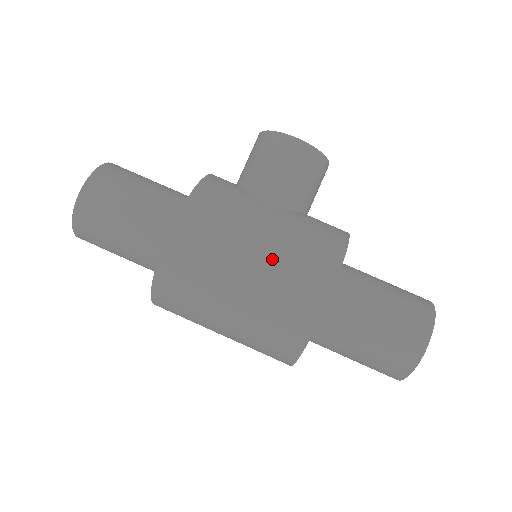
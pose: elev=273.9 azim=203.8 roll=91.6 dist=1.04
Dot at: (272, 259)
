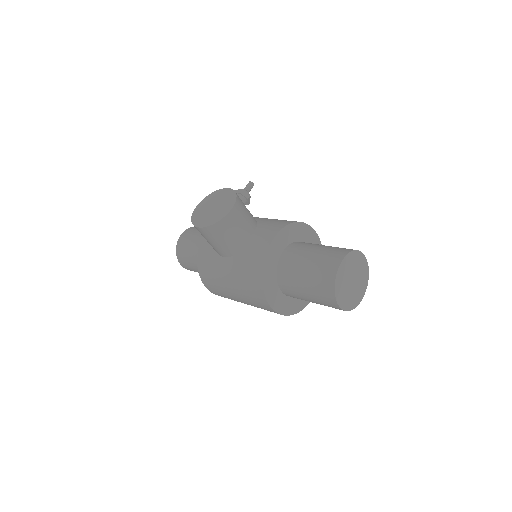
Dot at: (240, 295)
